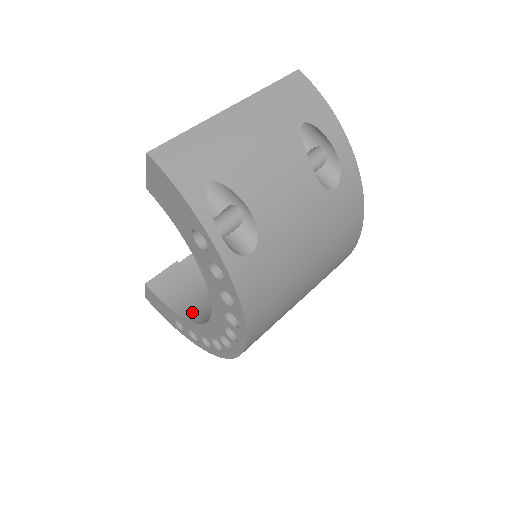
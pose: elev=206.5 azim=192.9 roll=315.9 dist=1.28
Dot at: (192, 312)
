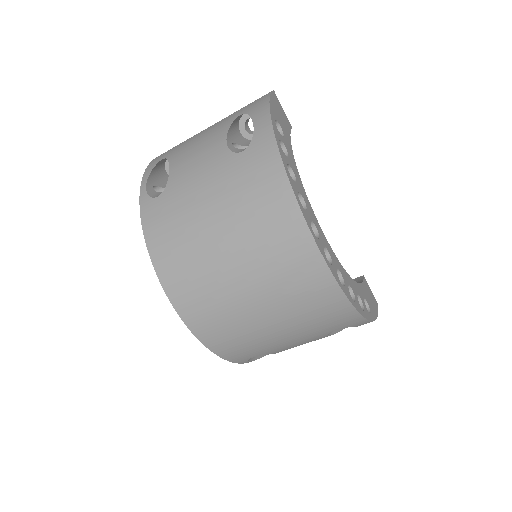
Dot at: occluded
